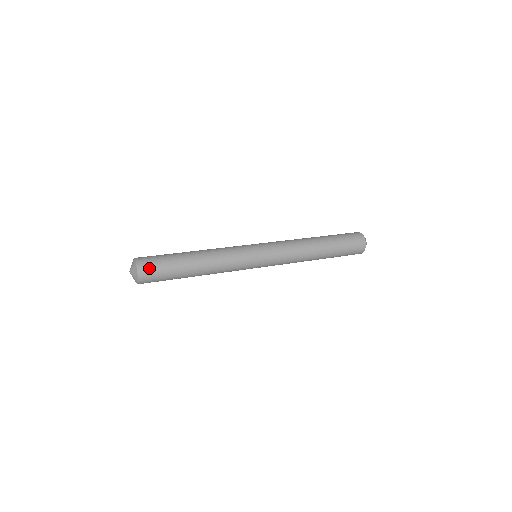
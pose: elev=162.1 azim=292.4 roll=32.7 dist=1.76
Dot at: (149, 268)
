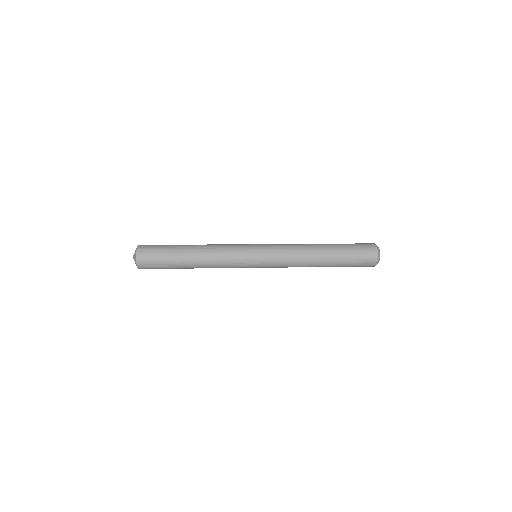
Dot at: (149, 245)
